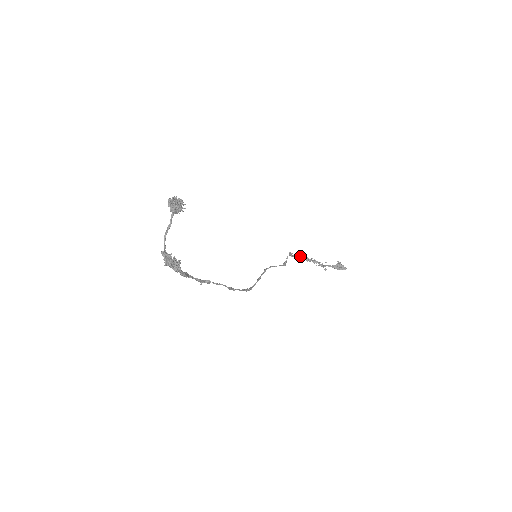
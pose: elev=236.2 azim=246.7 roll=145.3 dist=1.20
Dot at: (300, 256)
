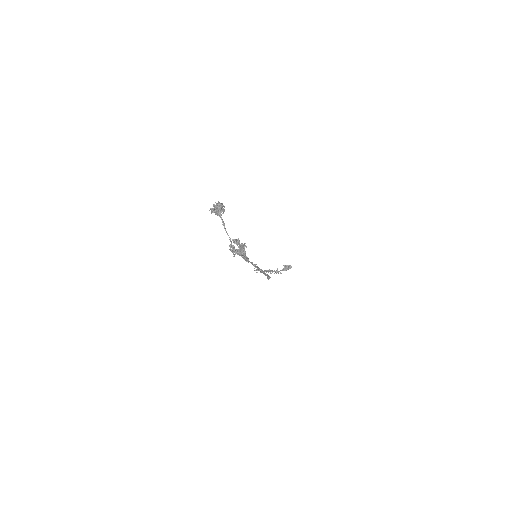
Dot at: occluded
